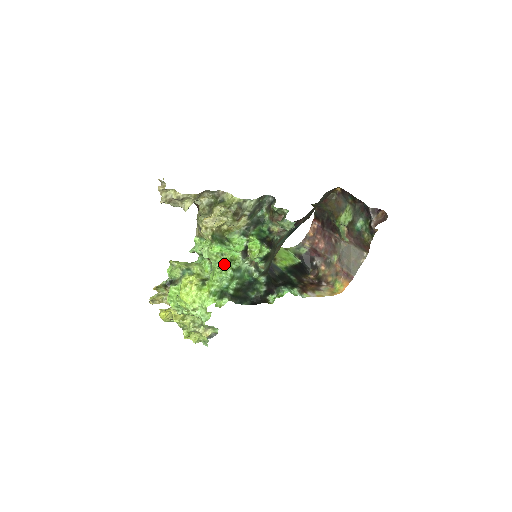
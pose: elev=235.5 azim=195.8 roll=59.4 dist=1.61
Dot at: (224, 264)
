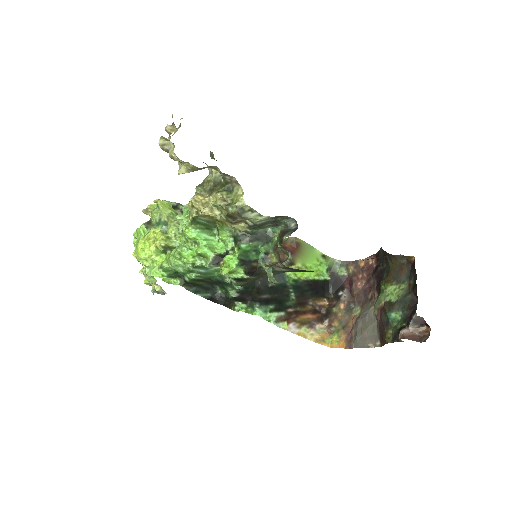
Dot at: (190, 253)
